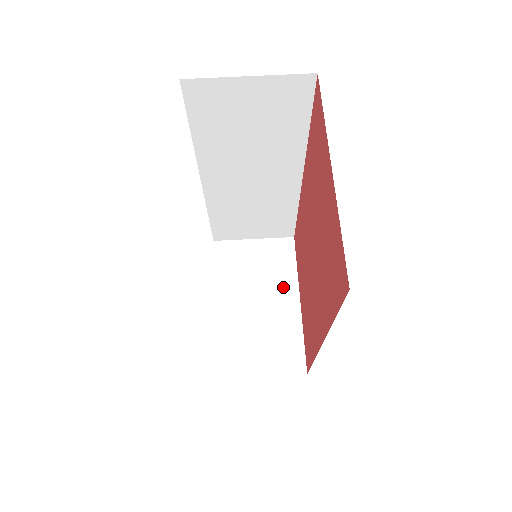
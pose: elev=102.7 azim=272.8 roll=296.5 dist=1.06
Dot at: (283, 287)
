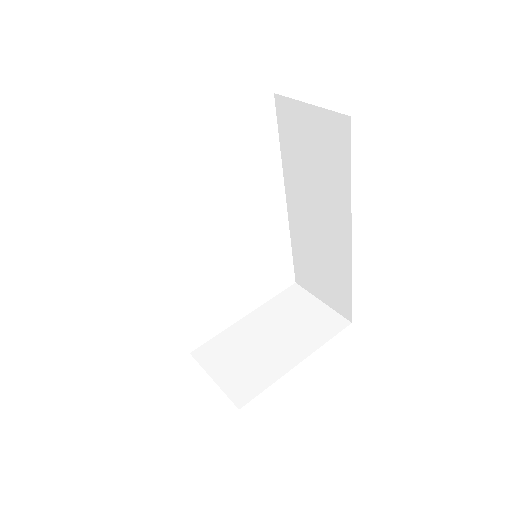
Dot at: (300, 344)
